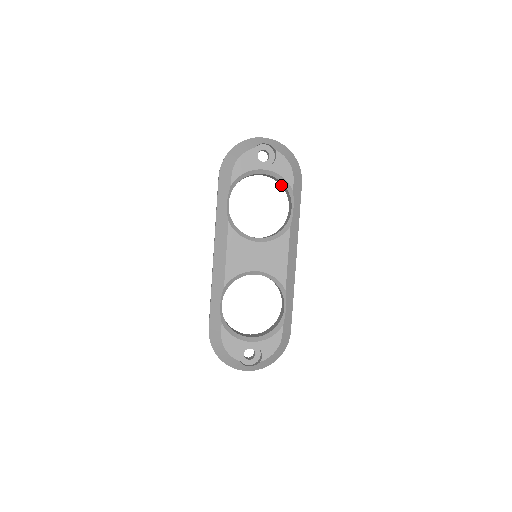
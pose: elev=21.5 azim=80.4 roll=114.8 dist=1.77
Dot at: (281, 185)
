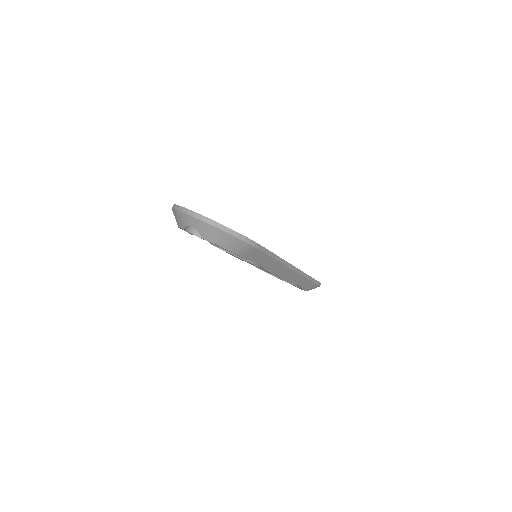
Dot at: occluded
